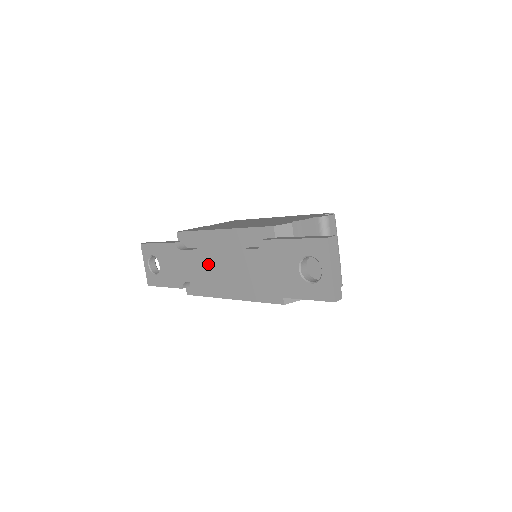
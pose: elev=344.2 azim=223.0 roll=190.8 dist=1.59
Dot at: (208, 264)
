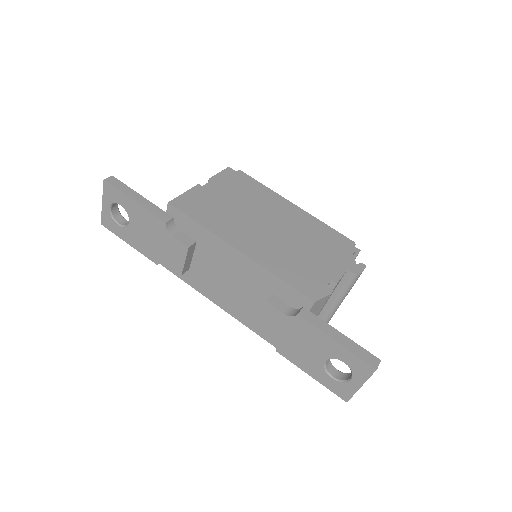
Dot at: (203, 263)
